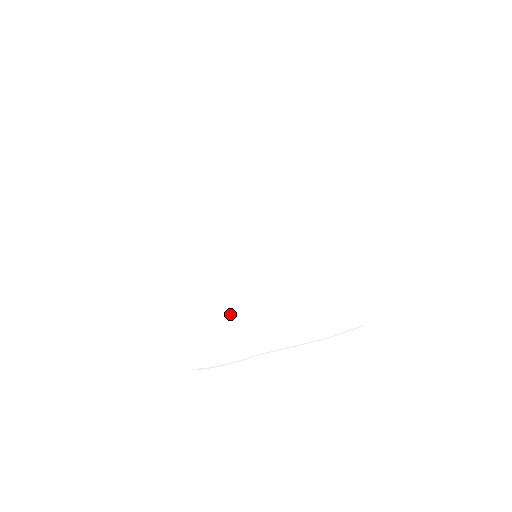
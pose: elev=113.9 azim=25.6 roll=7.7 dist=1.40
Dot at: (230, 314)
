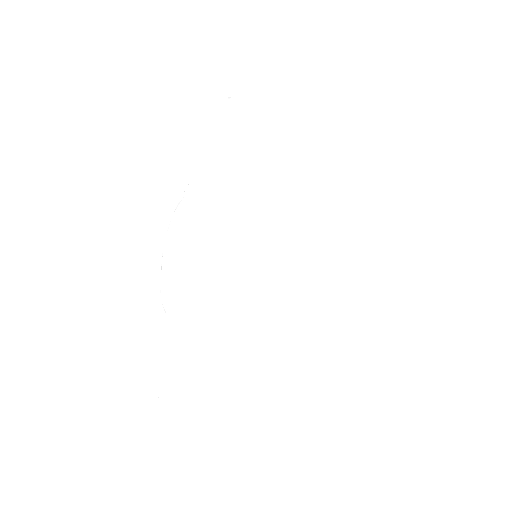
Dot at: (223, 334)
